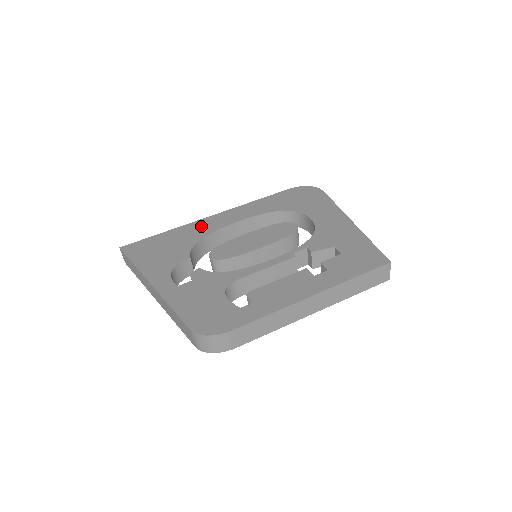
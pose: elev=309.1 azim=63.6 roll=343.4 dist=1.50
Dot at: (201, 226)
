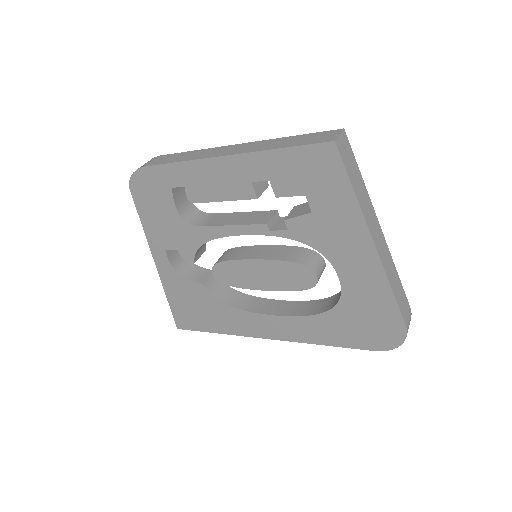
Dot at: occluded
